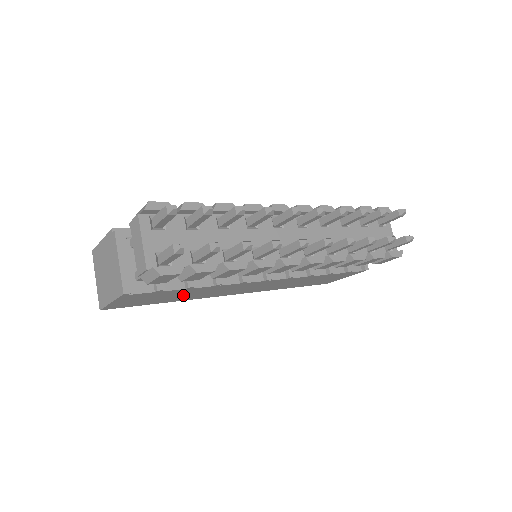
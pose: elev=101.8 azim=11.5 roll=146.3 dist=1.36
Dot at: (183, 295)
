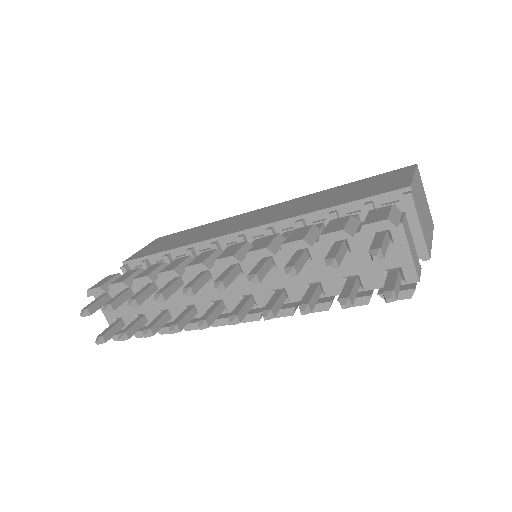
Dot at: occluded
